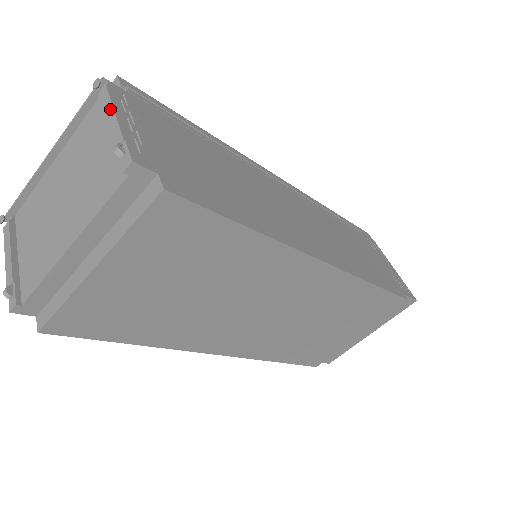
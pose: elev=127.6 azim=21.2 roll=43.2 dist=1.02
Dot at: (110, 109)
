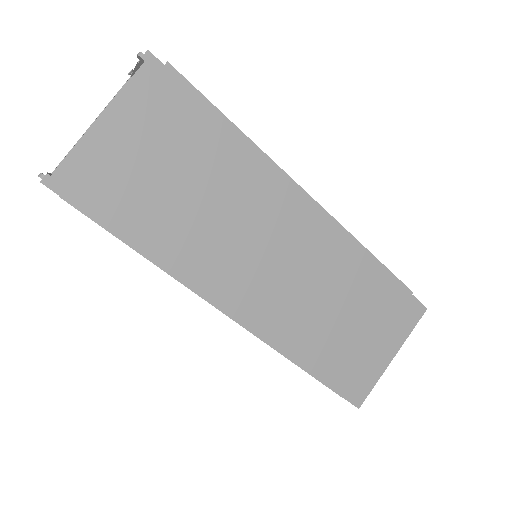
Dot at: occluded
